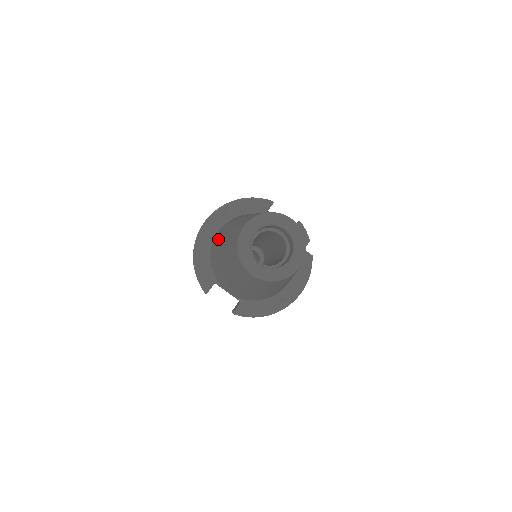
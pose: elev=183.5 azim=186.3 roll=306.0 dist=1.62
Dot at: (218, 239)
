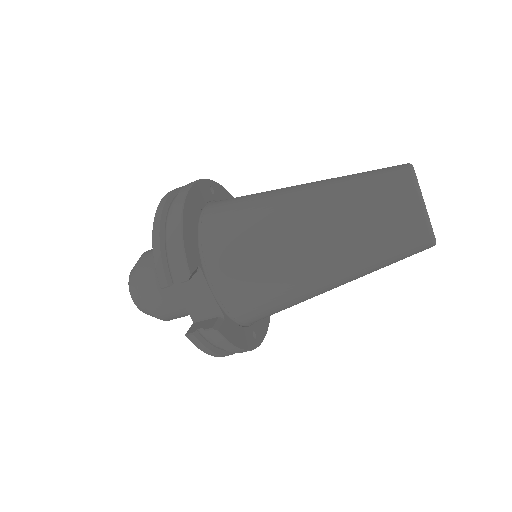
Dot at: (250, 201)
